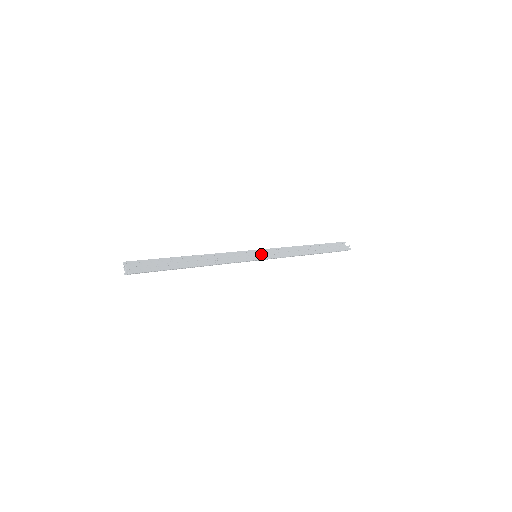
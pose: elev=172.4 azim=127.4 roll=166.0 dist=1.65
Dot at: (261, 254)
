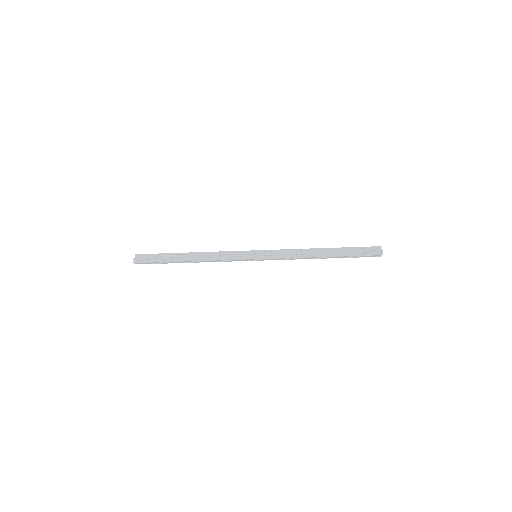
Dot at: (257, 254)
